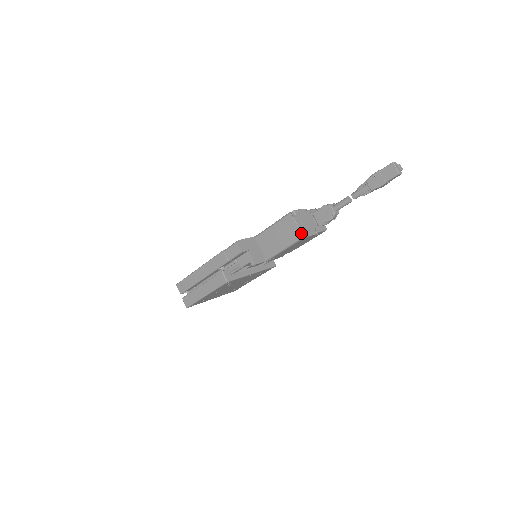
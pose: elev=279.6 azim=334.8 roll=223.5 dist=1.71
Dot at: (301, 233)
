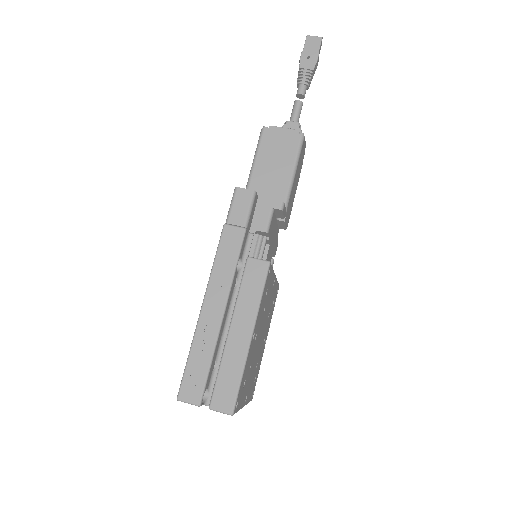
Dot at: (296, 135)
